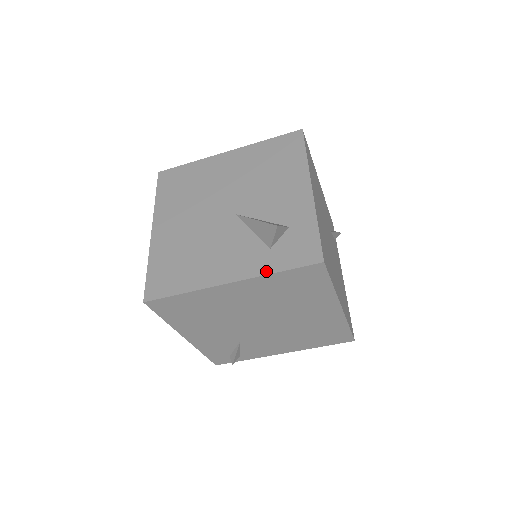
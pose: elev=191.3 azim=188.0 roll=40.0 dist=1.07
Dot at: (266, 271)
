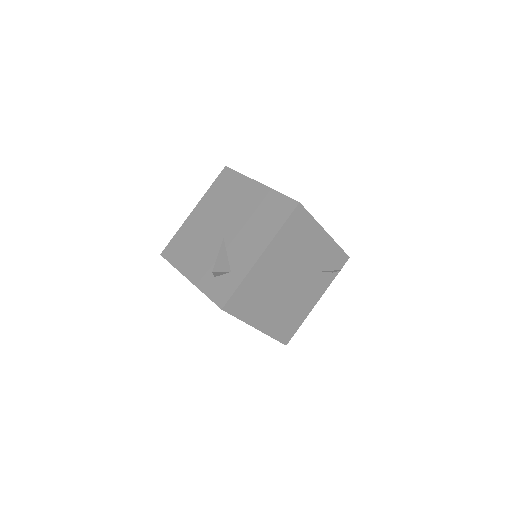
Dot at: (202, 289)
